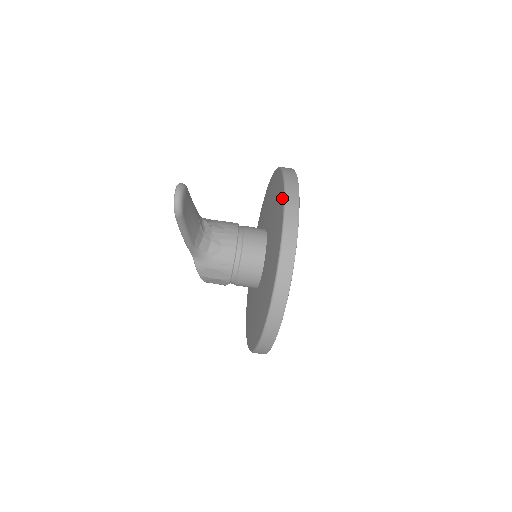
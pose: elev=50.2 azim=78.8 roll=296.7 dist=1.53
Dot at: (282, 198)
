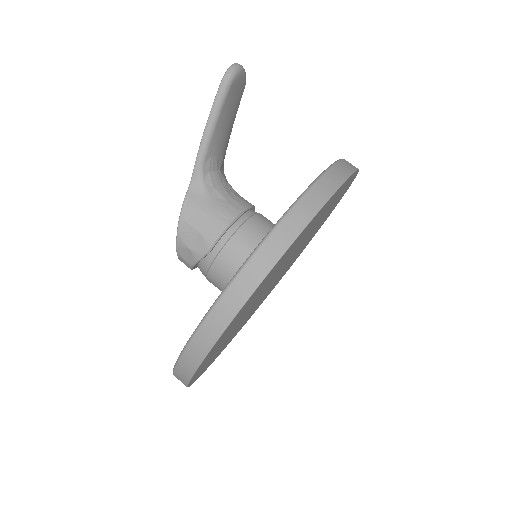
Dot at: occluded
